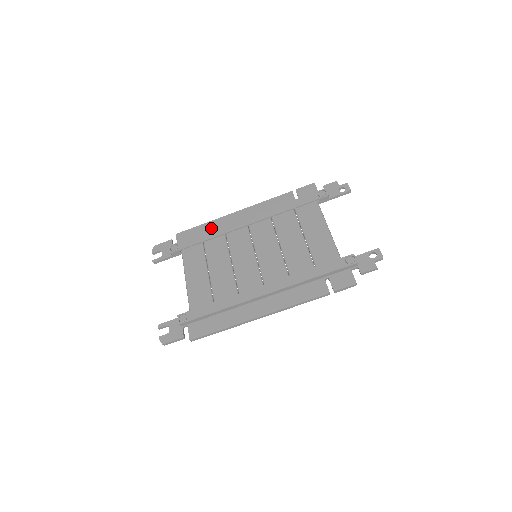
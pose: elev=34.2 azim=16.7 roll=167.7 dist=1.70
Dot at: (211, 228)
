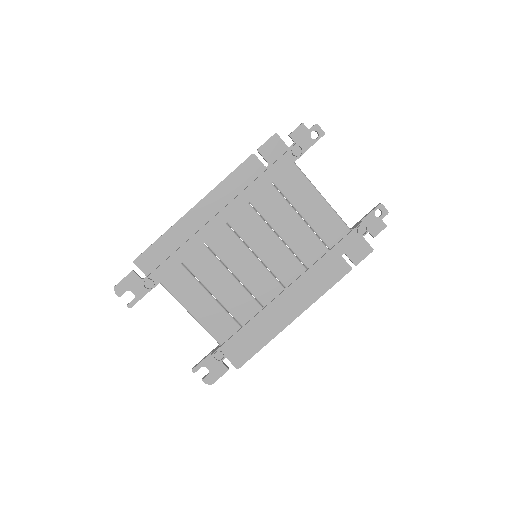
Dot at: (177, 238)
